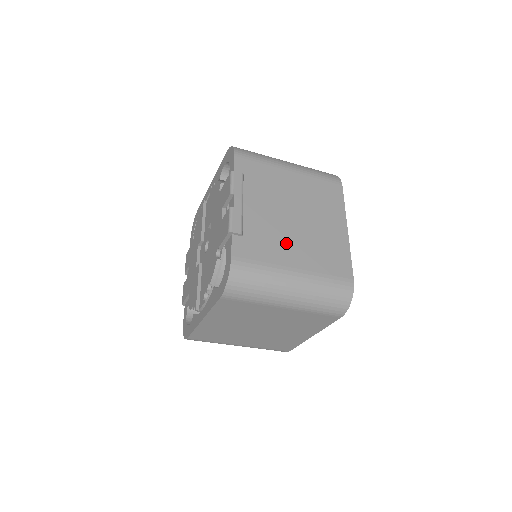
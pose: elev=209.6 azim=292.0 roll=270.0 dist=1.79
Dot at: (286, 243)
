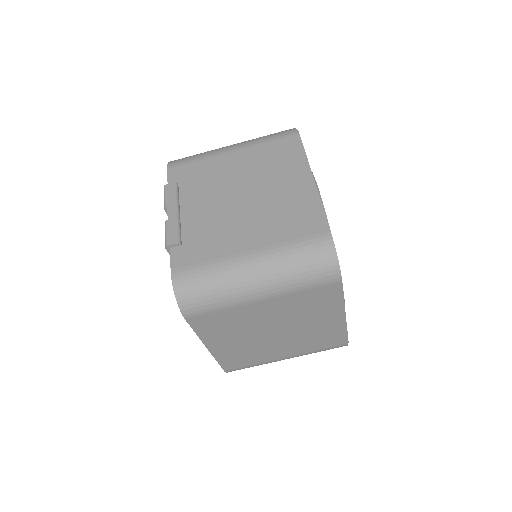
Dot at: (234, 229)
